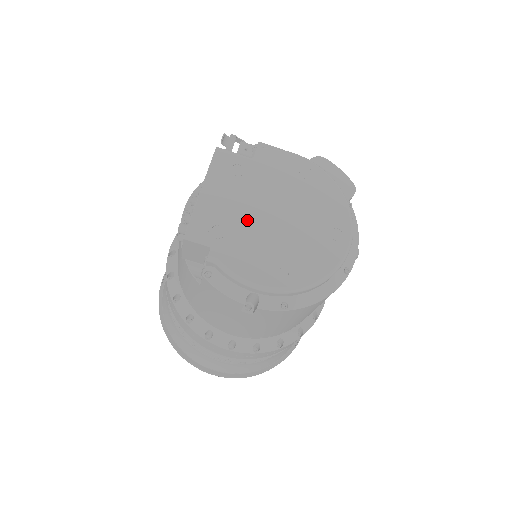
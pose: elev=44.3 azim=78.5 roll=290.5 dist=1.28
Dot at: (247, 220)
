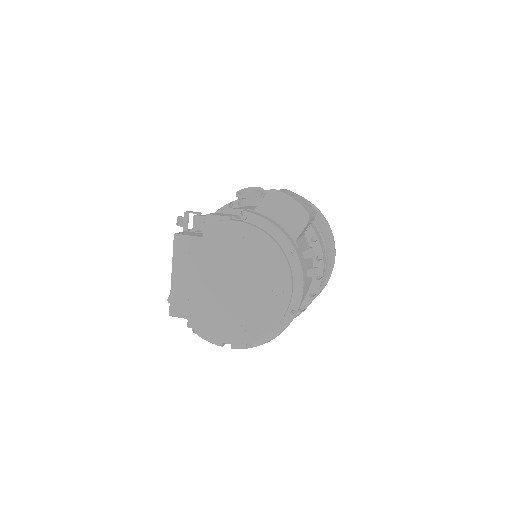
Dot at: (208, 293)
